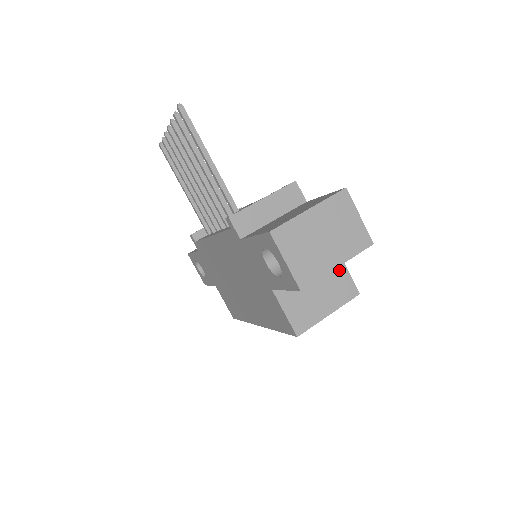
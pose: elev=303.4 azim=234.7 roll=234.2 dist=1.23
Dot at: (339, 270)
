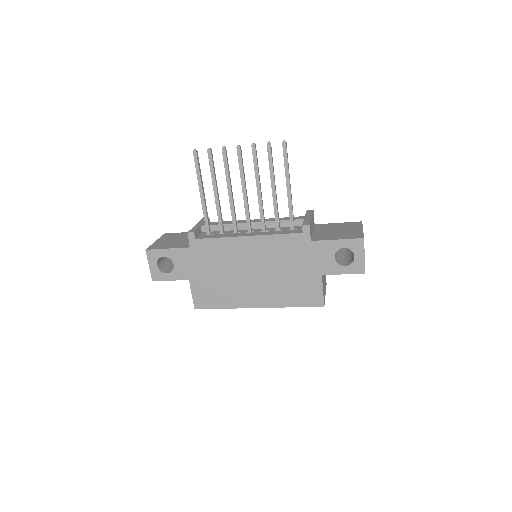
Dot at: occluded
